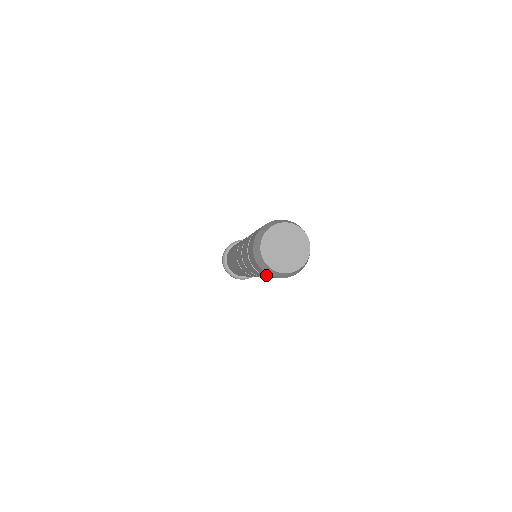
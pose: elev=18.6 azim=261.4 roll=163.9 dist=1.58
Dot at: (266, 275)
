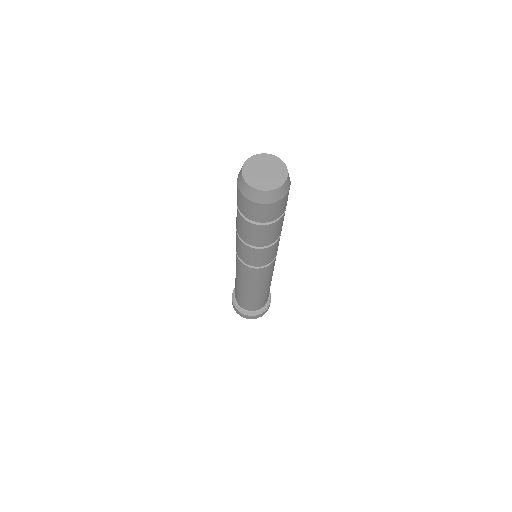
Dot at: (252, 213)
